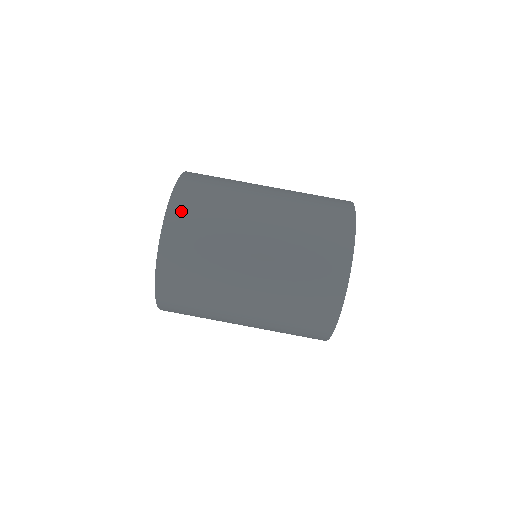
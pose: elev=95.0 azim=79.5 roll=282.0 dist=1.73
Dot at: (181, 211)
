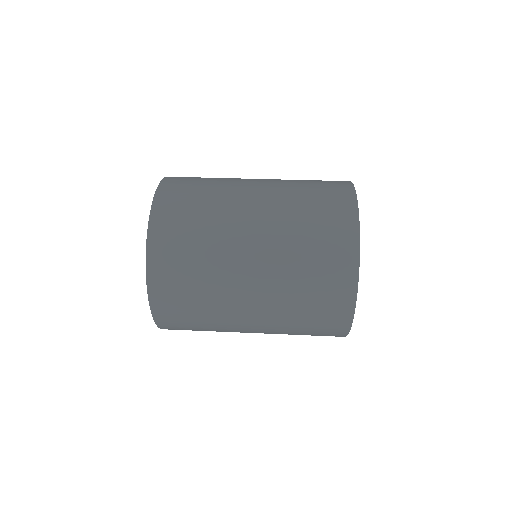
Dot at: occluded
